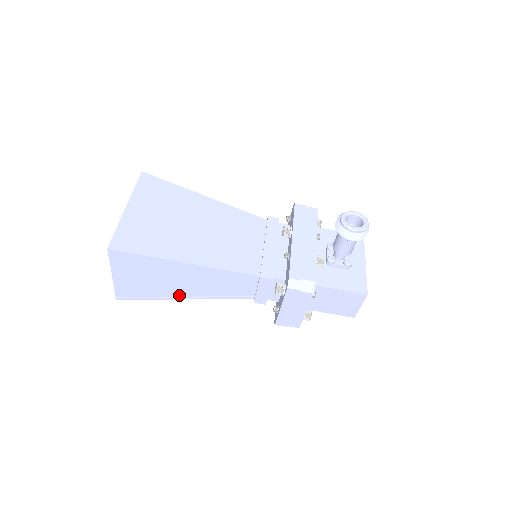
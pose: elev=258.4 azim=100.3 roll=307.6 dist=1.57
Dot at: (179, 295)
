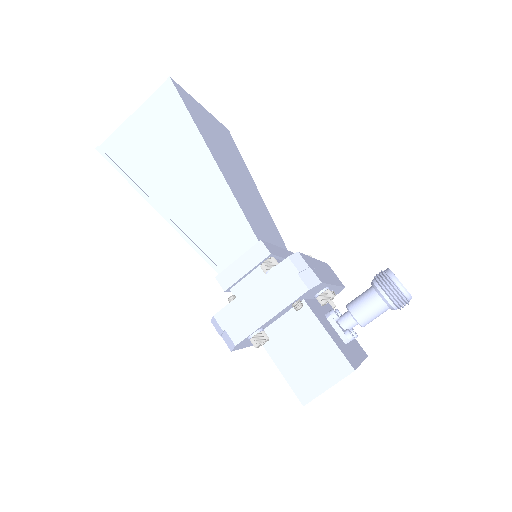
Dot at: (155, 199)
